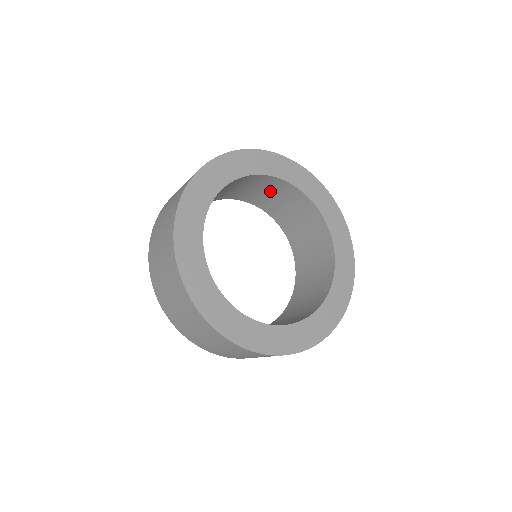
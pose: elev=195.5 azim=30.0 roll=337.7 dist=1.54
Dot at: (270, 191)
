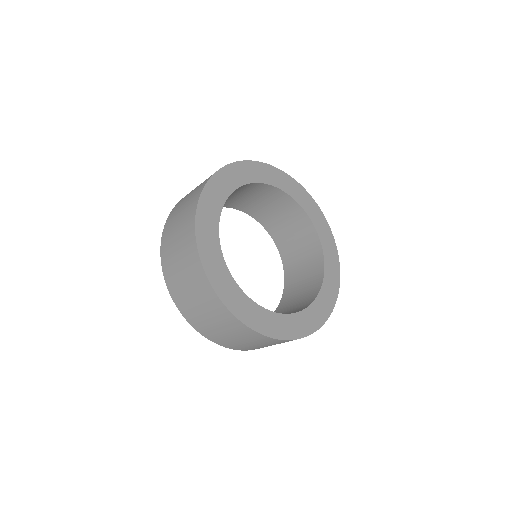
Dot at: (280, 211)
